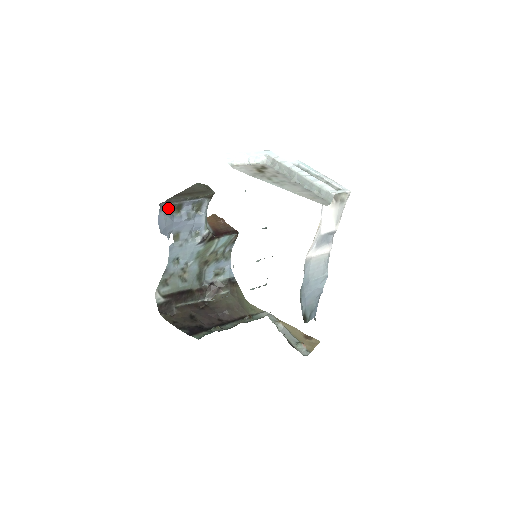
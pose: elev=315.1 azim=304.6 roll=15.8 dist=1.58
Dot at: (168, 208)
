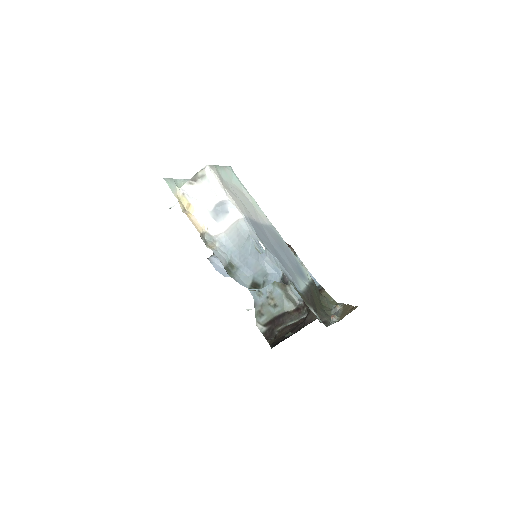
Dot at: occluded
